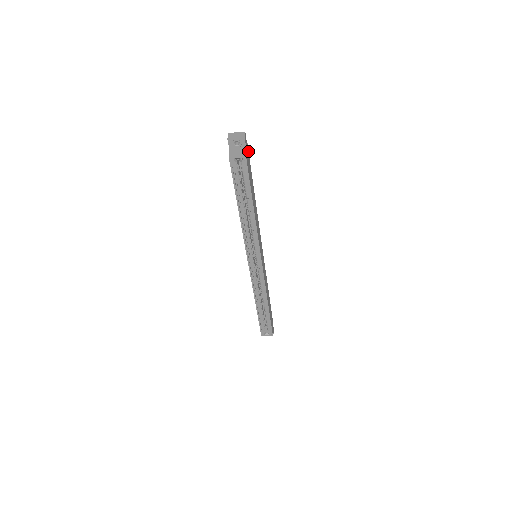
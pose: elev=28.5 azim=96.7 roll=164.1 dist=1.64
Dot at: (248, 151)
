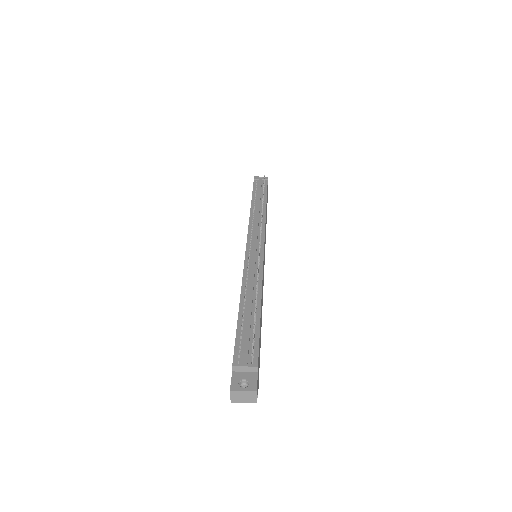
Dot at: (258, 360)
